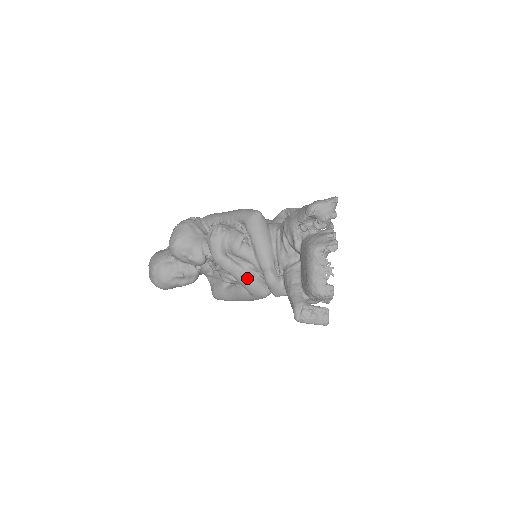
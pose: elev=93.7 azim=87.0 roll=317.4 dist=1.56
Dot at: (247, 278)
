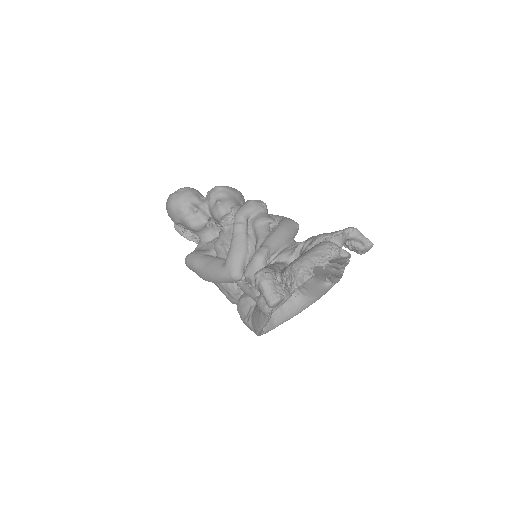
Dot at: (241, 246)
